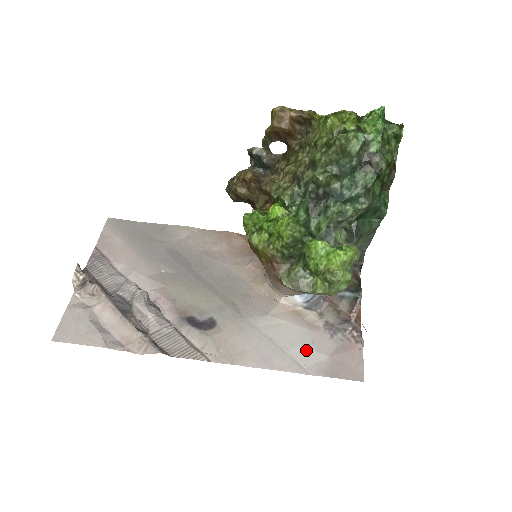
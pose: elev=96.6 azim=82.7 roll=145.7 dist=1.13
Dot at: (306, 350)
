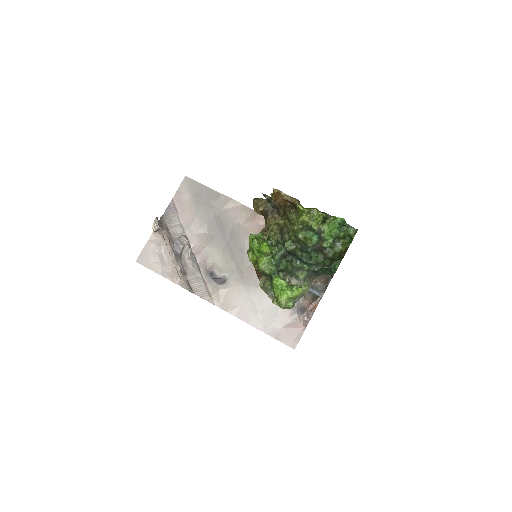
Dot at: (270, 318)
